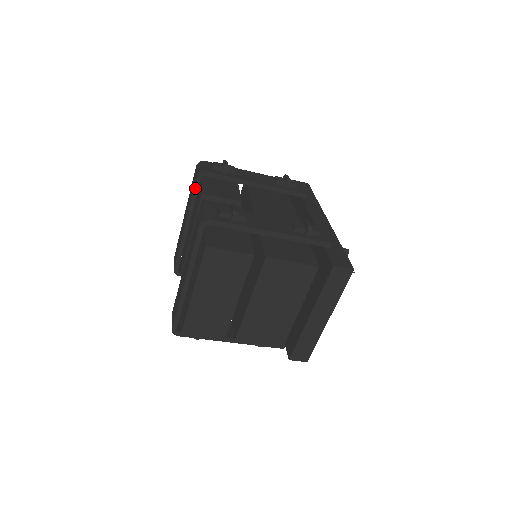
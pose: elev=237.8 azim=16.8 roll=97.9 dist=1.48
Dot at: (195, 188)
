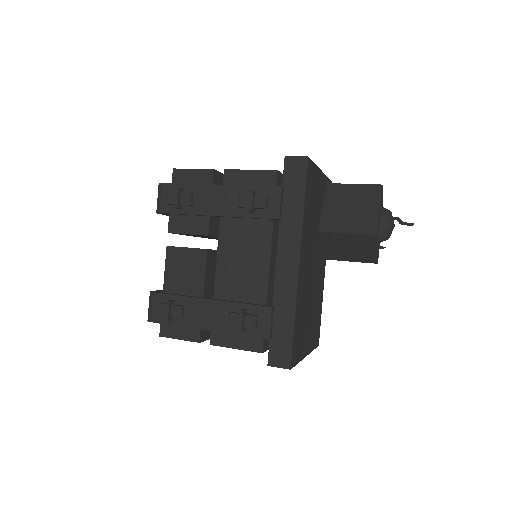
Dot at: (166, 215)
